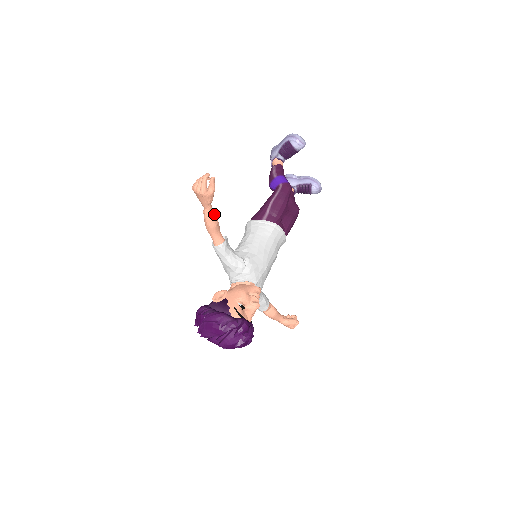
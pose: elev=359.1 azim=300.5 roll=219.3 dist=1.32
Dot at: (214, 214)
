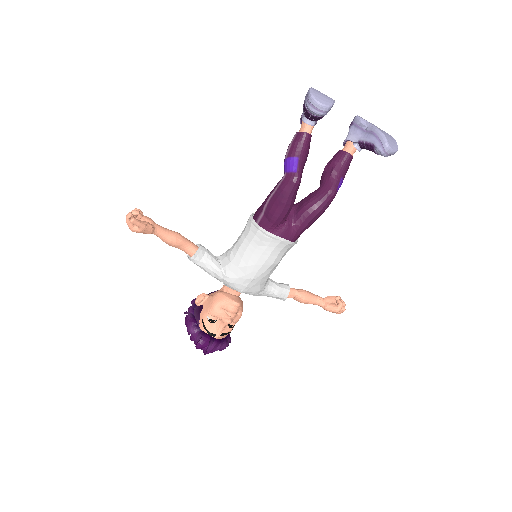
Dot at: (167, 236)
